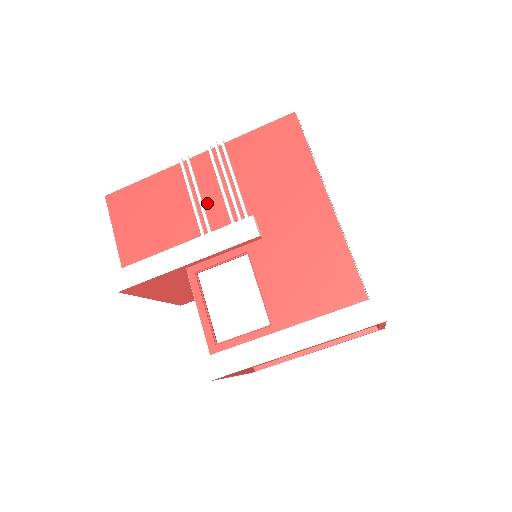
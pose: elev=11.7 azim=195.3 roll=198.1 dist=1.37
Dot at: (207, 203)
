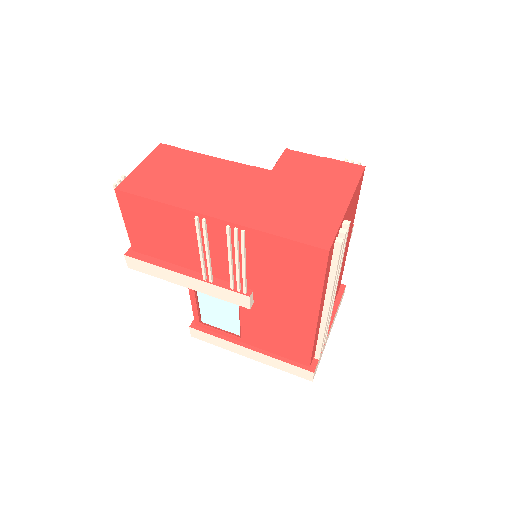
Dot at: (215, 257)
